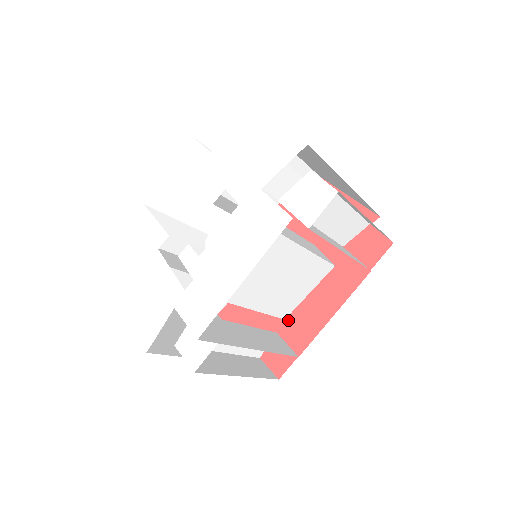
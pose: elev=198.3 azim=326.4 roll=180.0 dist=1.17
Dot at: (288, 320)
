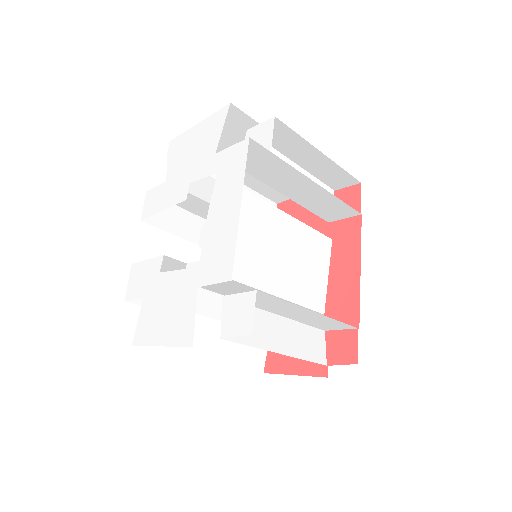
Dot at: (327, 312)
